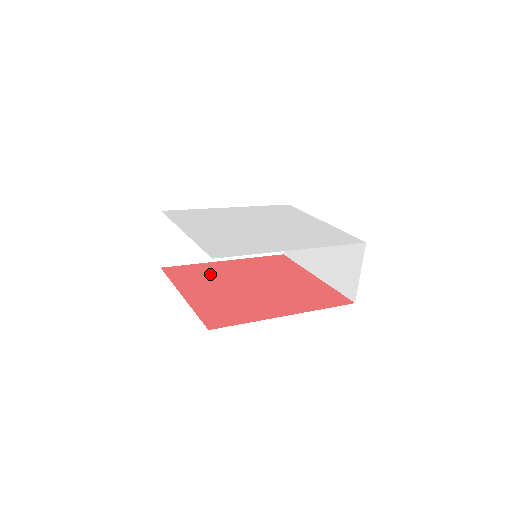
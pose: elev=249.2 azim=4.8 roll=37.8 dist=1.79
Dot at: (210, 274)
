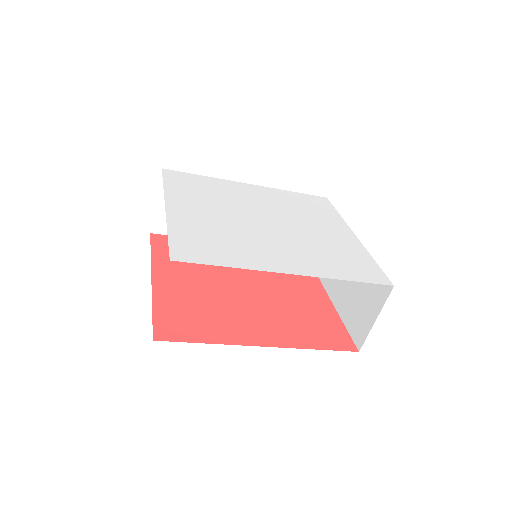
Dot at: occluded
